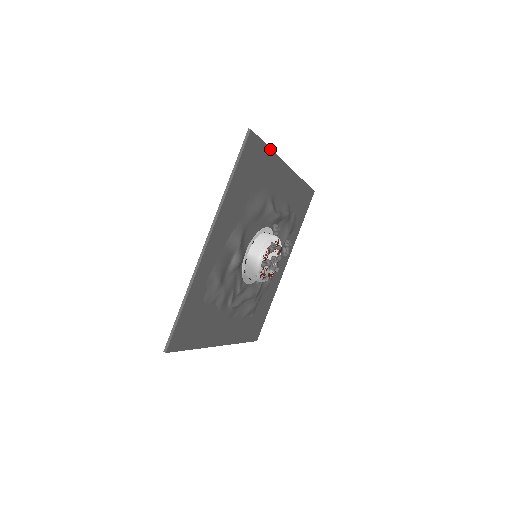
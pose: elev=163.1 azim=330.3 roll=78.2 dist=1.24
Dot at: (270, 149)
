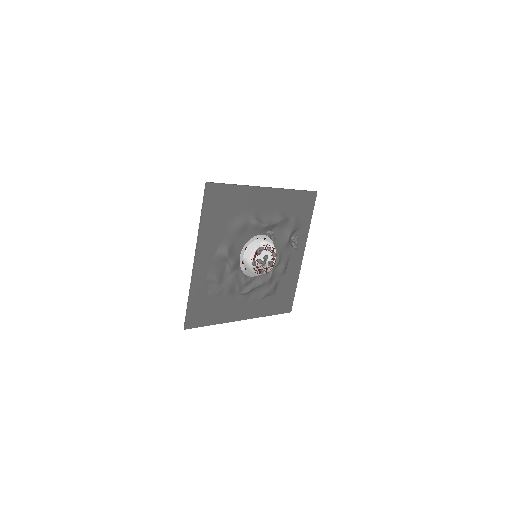
Dot at: (236, 185)
